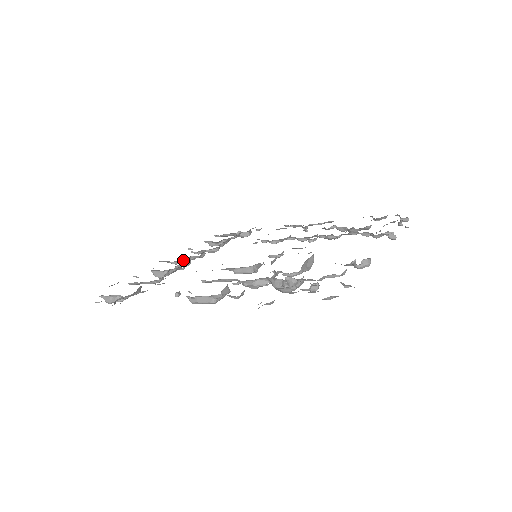
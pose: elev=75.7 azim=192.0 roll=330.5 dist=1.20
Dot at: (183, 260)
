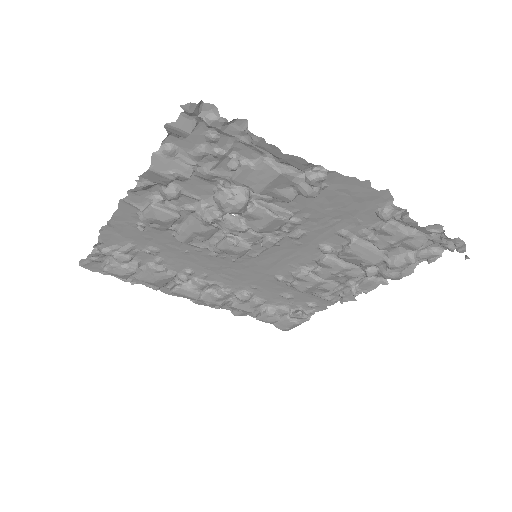
Dot at: (206, 291)
